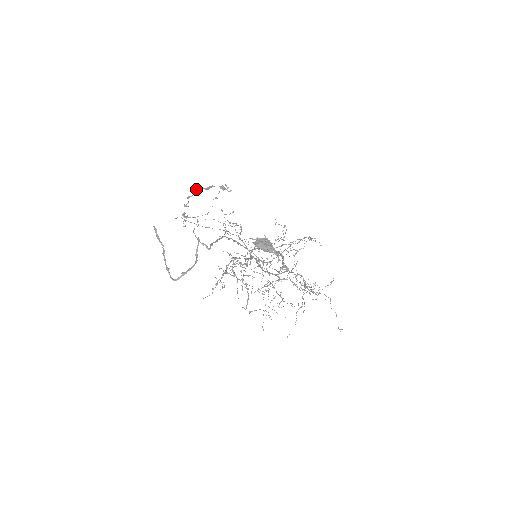
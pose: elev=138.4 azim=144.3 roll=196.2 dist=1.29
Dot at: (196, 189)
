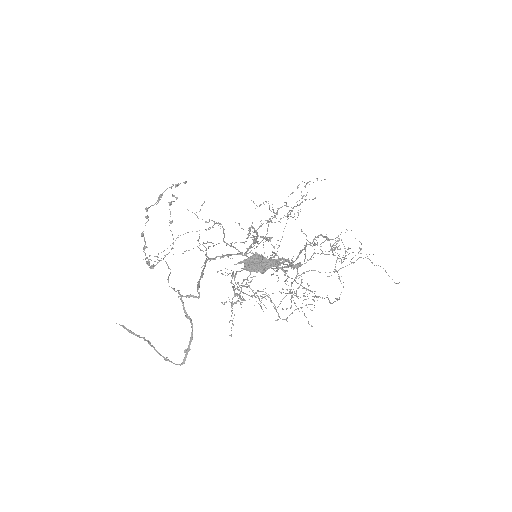
Dot at: (145, 216)
